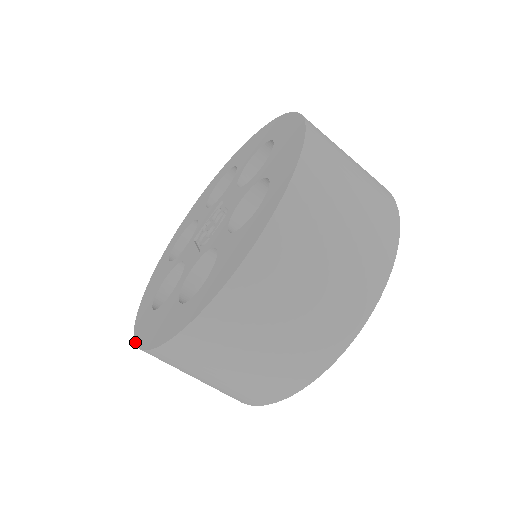
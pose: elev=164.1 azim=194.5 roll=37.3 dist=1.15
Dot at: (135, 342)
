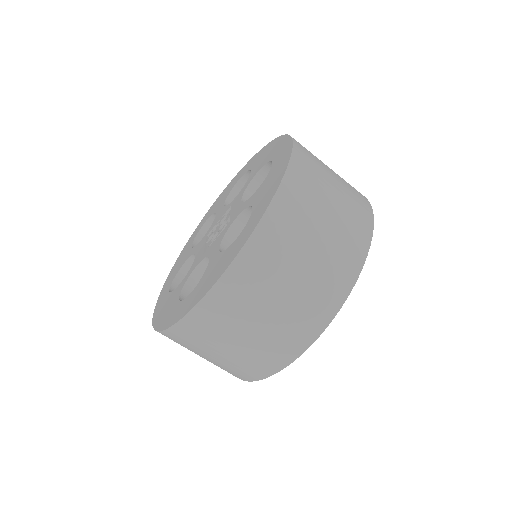
Dot at: (153, 315)
